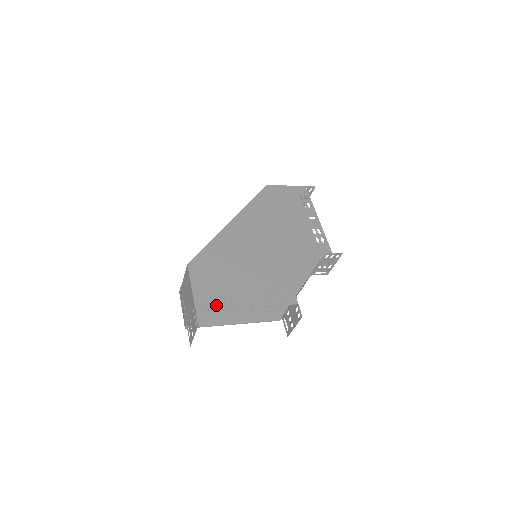
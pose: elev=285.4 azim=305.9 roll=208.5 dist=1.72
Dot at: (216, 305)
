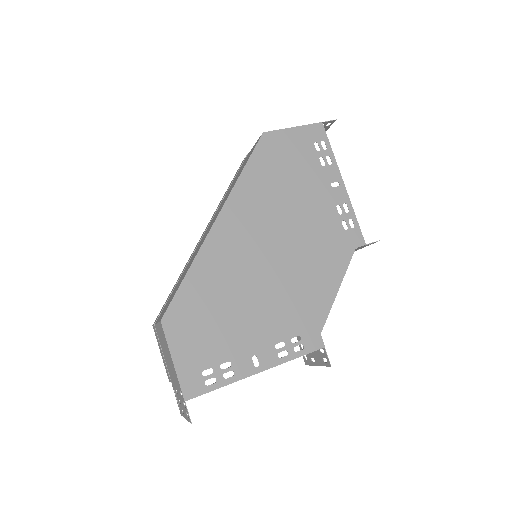
Dot at: occluded
